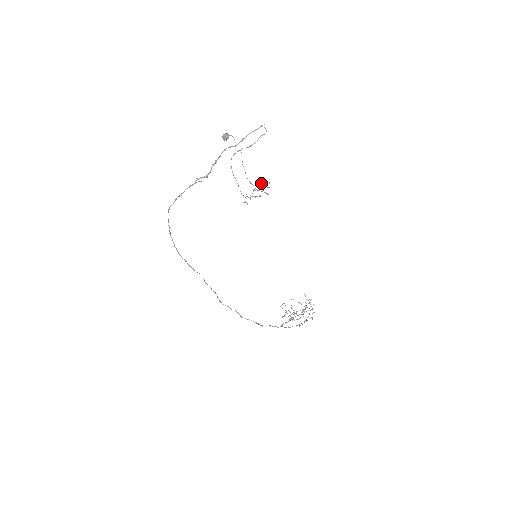
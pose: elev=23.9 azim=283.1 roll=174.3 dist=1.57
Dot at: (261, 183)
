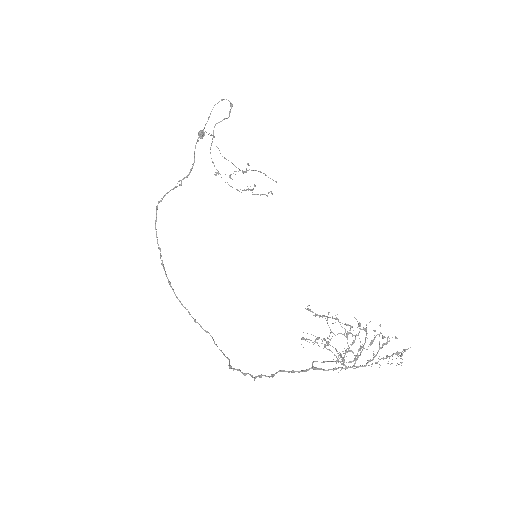
Dot at: occluded
